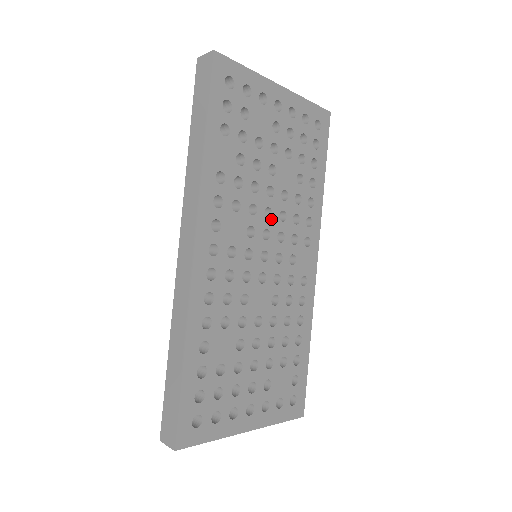
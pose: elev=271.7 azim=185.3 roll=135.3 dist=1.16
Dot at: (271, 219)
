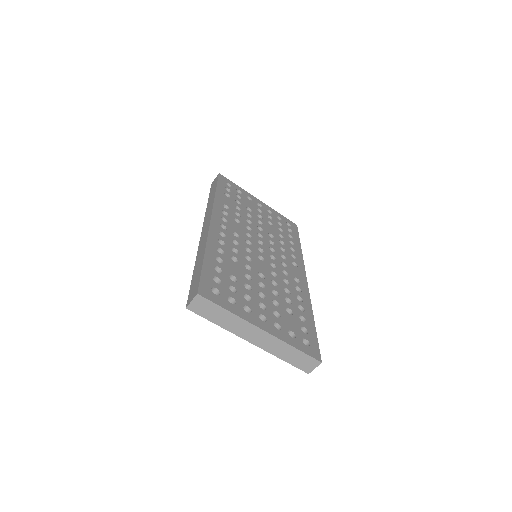
Dot at: (263, 239)
